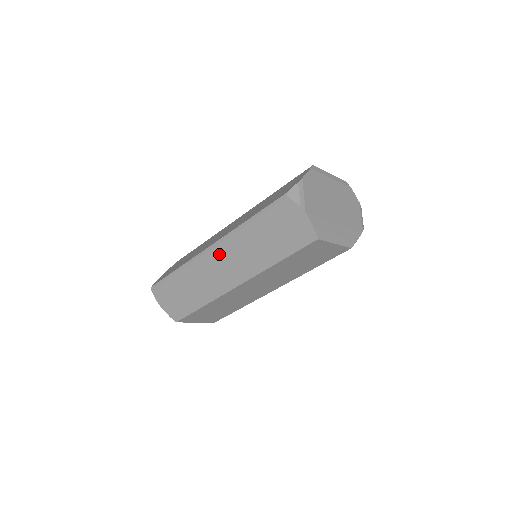
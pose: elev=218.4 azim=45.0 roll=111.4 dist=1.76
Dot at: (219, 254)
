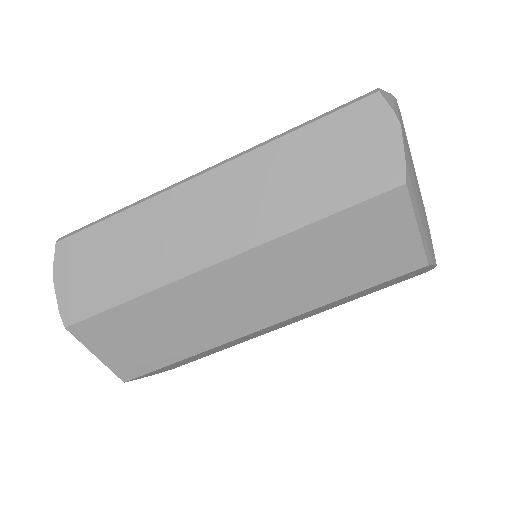
Dot at: (216, 185)
